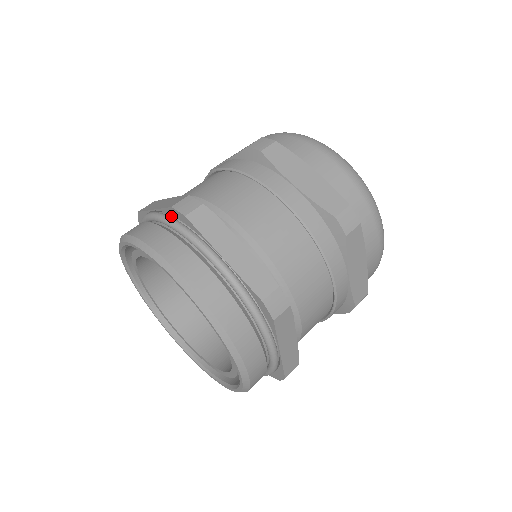
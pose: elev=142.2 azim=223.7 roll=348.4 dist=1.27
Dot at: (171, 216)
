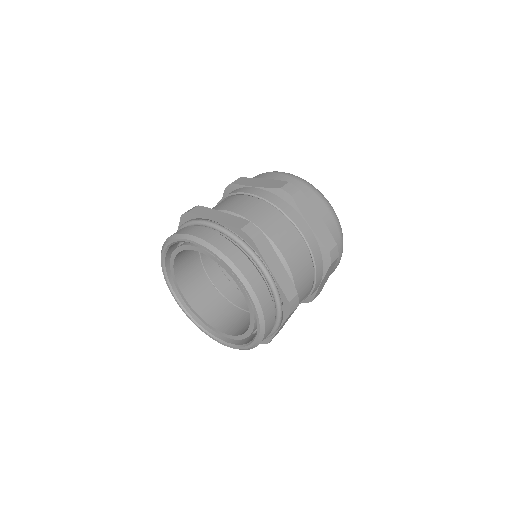
Dot at: occluded
